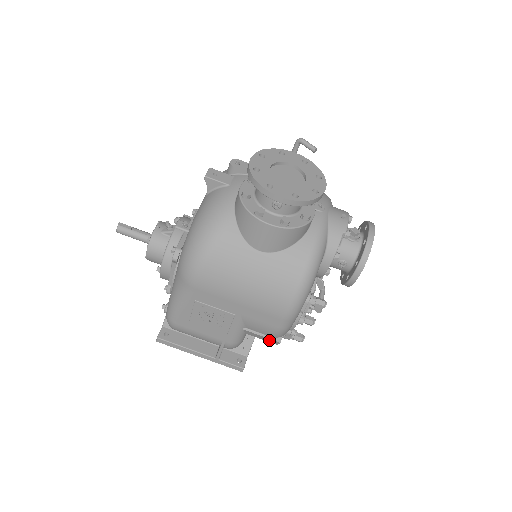
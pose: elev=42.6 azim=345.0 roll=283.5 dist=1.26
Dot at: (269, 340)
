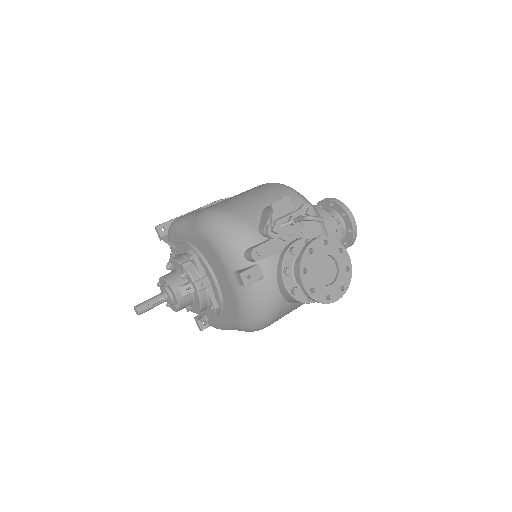
Dot at: occluded
